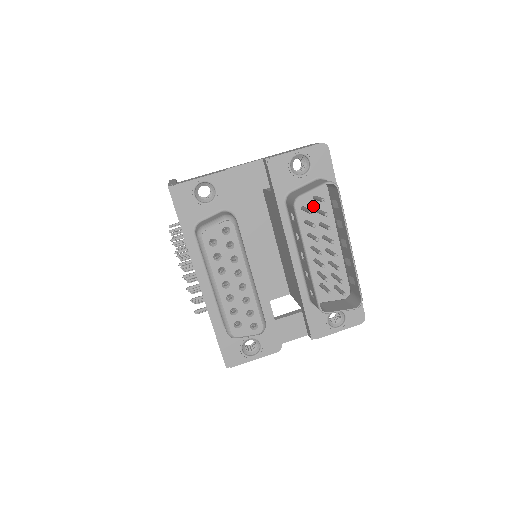
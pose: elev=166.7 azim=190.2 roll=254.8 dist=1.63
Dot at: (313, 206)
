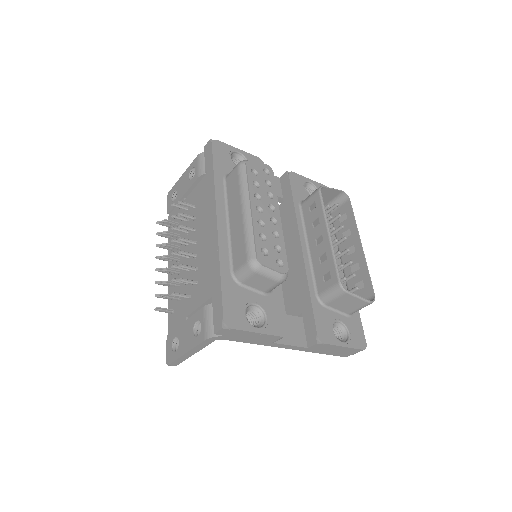
Dot at: occluded
